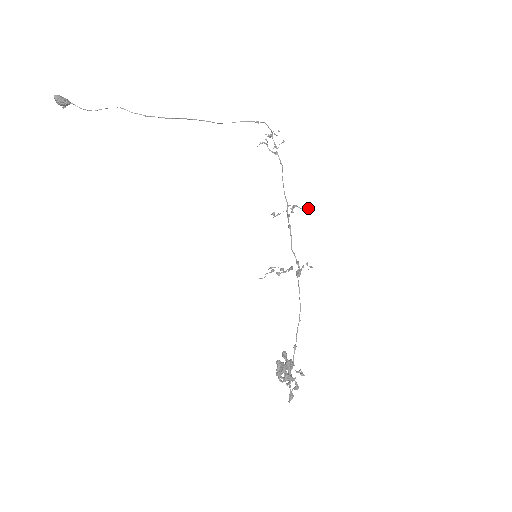
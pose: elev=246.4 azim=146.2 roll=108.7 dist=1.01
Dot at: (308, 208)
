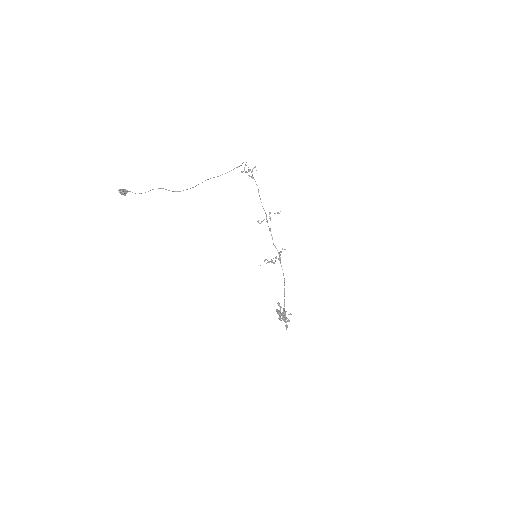
Dot at: occluded
